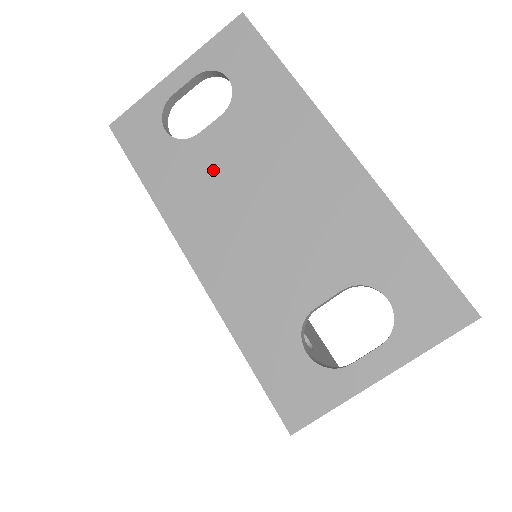
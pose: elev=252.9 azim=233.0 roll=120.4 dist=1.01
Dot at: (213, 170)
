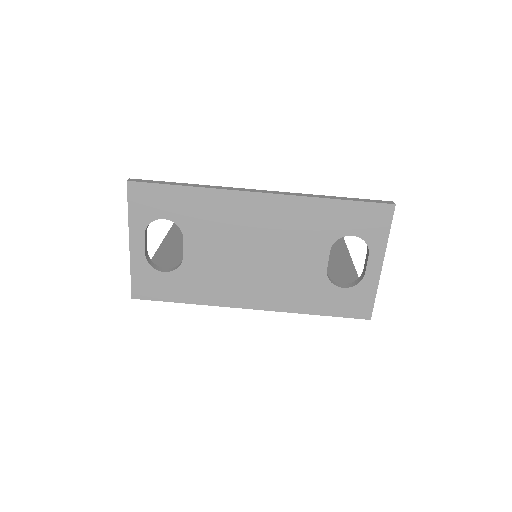
Dot at: (212, 265)
